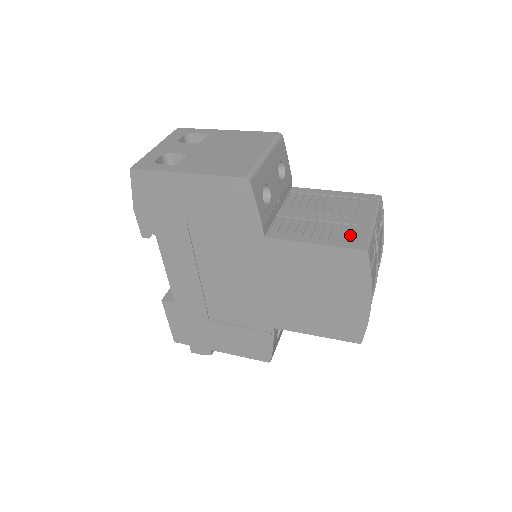
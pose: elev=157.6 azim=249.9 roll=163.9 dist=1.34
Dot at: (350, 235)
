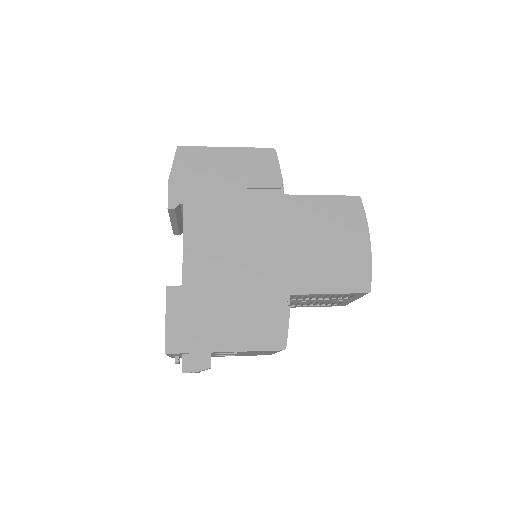
Dot at: occluded
